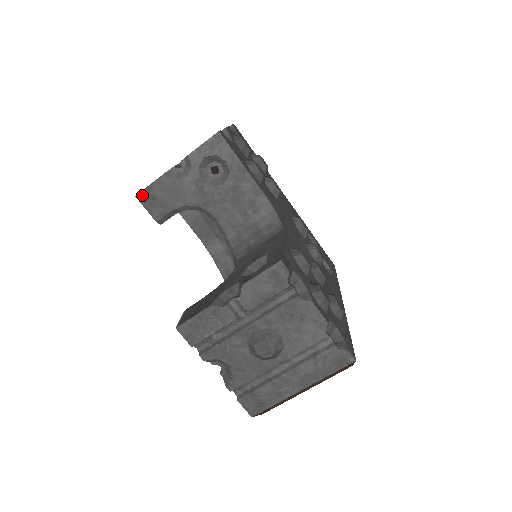
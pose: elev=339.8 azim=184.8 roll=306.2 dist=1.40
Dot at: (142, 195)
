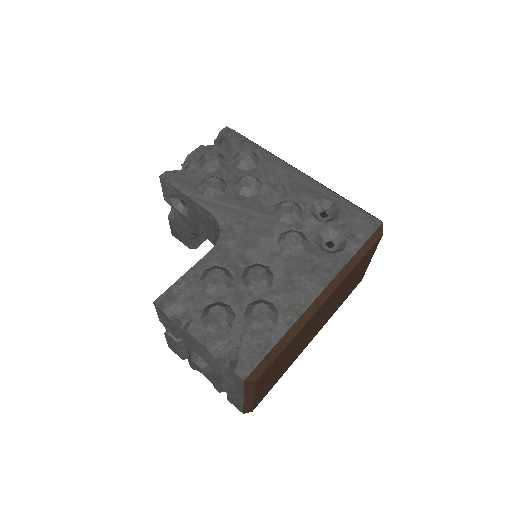
Dot at: (173, 233)
